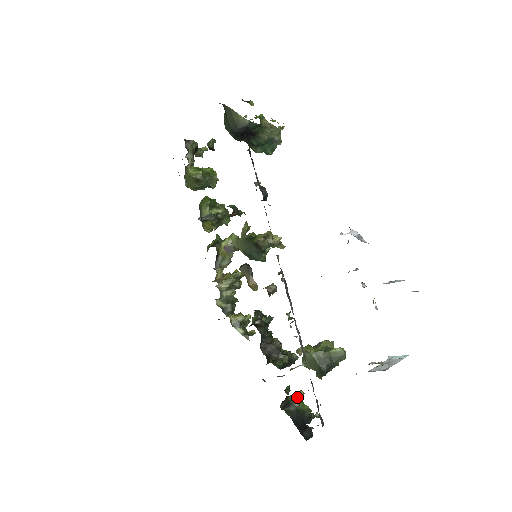
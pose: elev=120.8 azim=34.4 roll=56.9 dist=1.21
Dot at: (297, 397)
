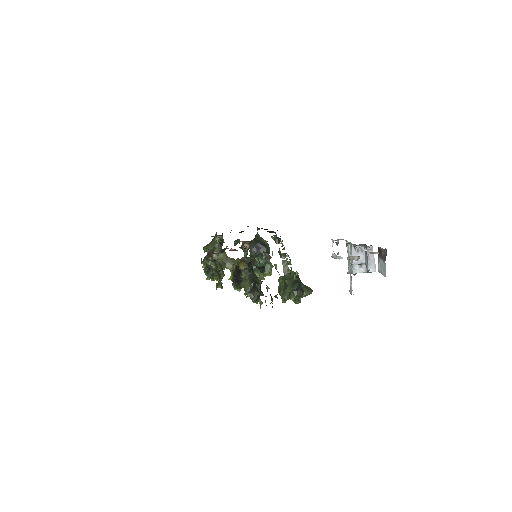
Dot at: occluded
